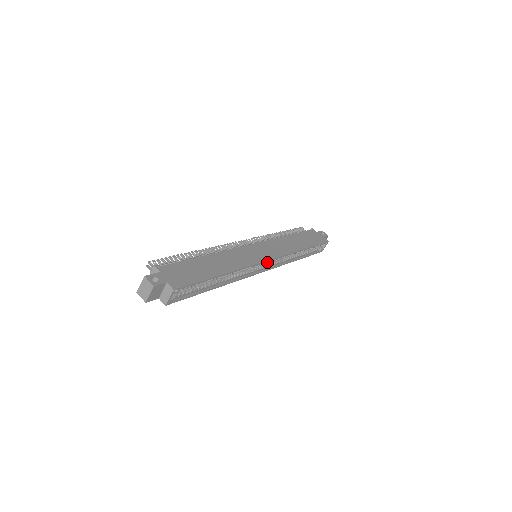
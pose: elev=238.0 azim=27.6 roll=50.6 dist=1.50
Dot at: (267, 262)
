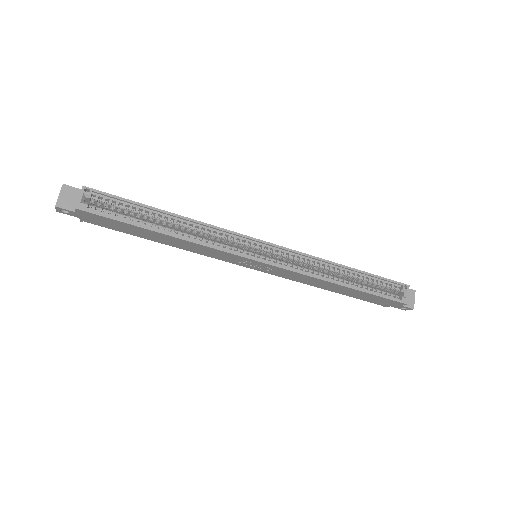
Dot at: (271, 258)
